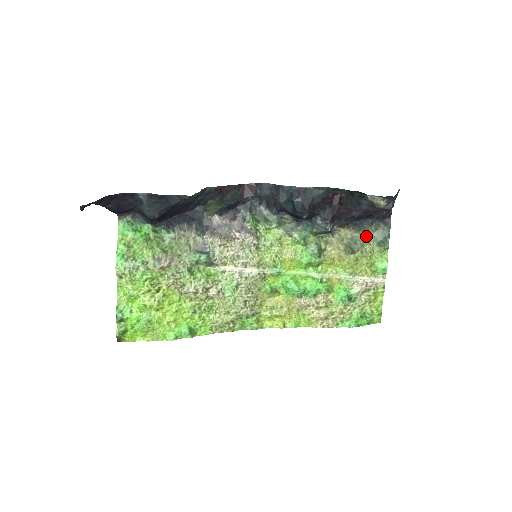
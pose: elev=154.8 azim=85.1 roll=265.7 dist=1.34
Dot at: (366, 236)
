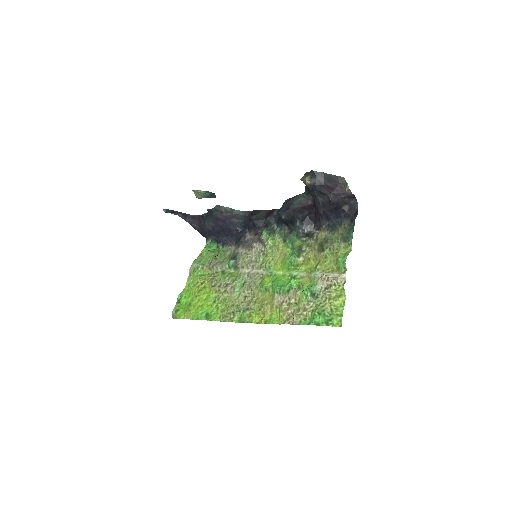
Dot at: (337, 235)
